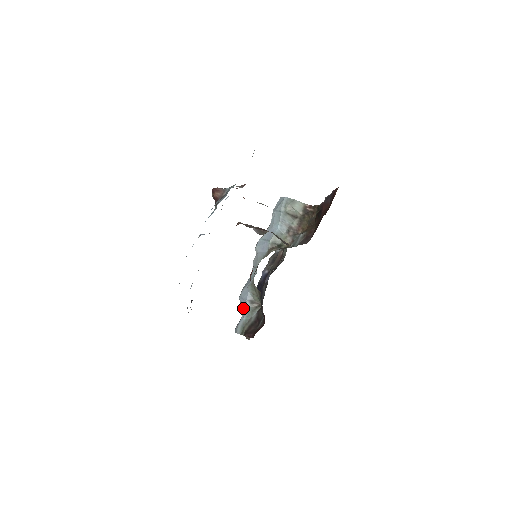
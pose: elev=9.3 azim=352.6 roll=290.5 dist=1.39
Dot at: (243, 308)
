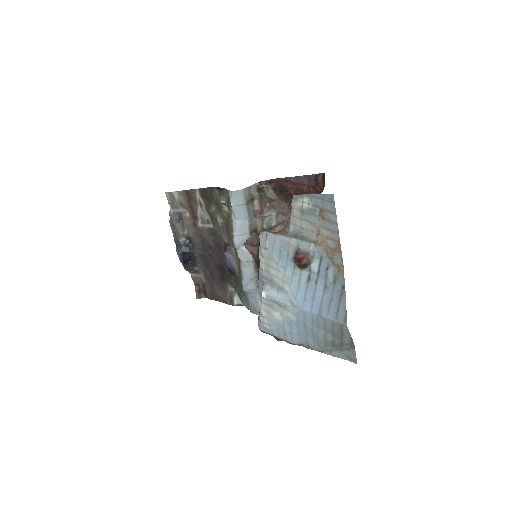
Dot at: (254, 295)
